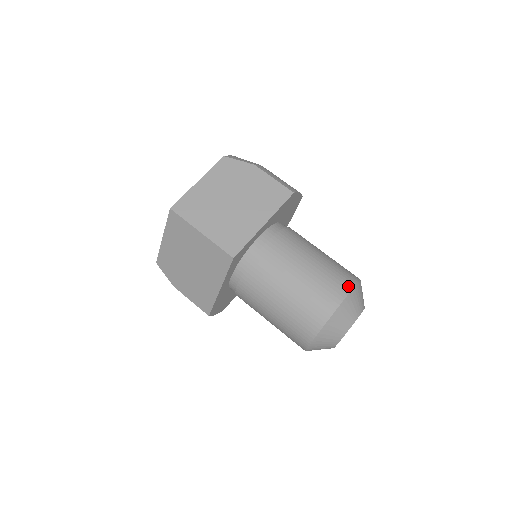
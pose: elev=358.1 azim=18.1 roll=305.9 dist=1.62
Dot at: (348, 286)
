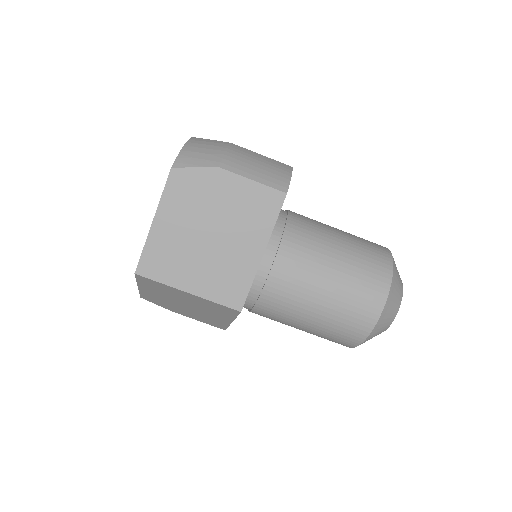
Dot at: (384, 287)
